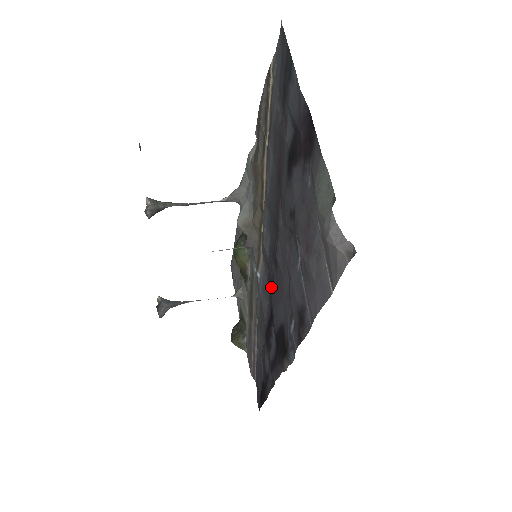
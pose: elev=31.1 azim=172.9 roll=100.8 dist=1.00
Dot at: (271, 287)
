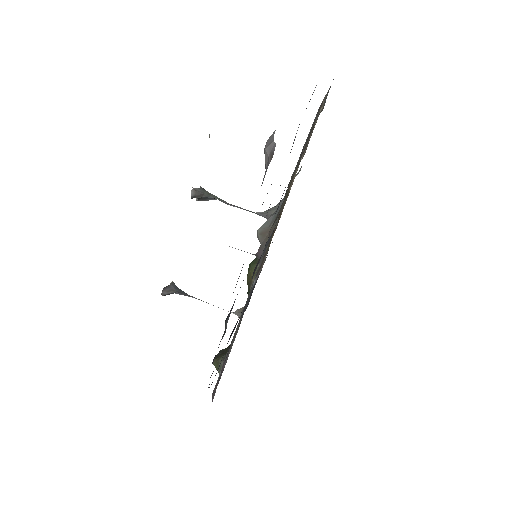
Dot at: occluded
